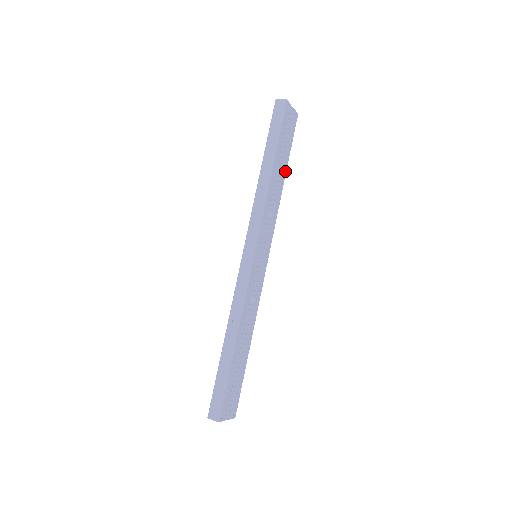
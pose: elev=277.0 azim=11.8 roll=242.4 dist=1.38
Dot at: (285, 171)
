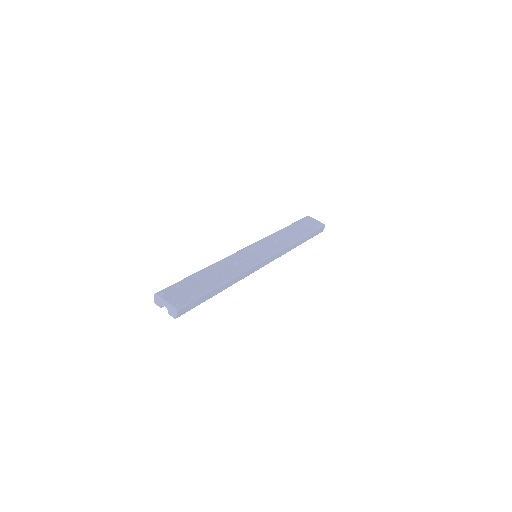
Dot at: (302, 236)
